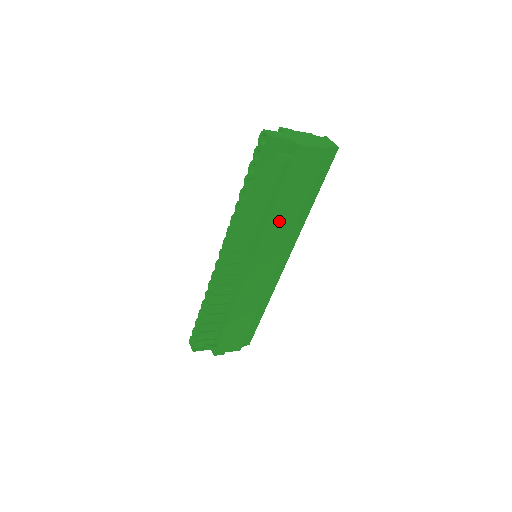
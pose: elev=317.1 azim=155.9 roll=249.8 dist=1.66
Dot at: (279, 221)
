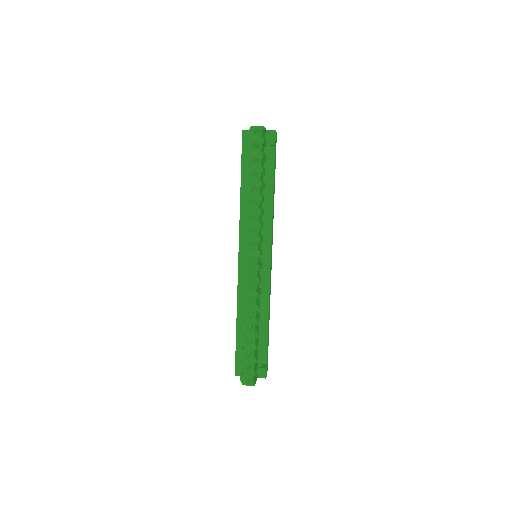
Dot at: occluded
